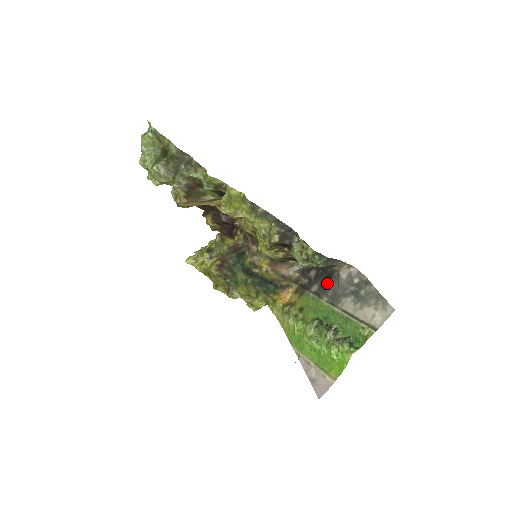
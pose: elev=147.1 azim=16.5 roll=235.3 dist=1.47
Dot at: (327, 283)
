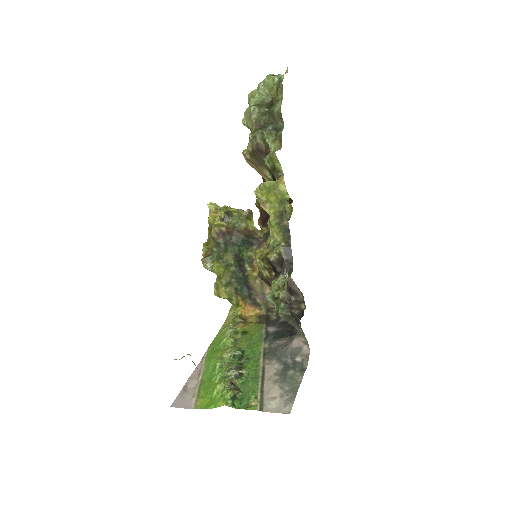
Dot at: (282, 336)
